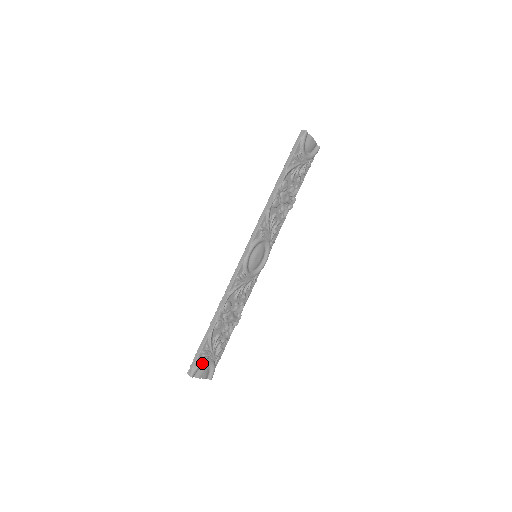
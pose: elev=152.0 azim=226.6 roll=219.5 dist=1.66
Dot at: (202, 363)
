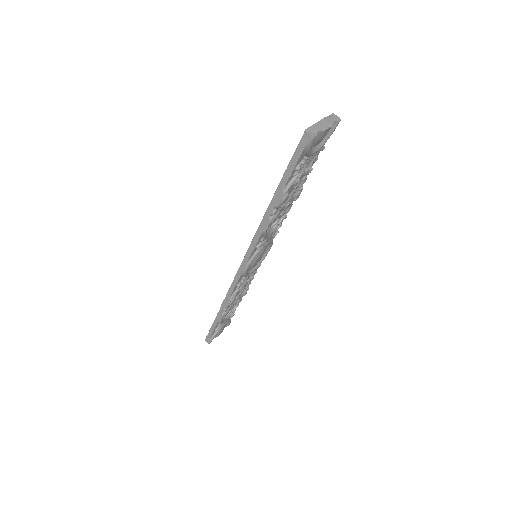
Dot at: occluded
